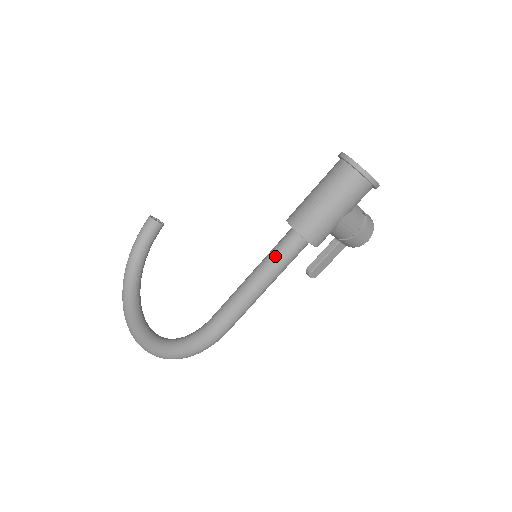
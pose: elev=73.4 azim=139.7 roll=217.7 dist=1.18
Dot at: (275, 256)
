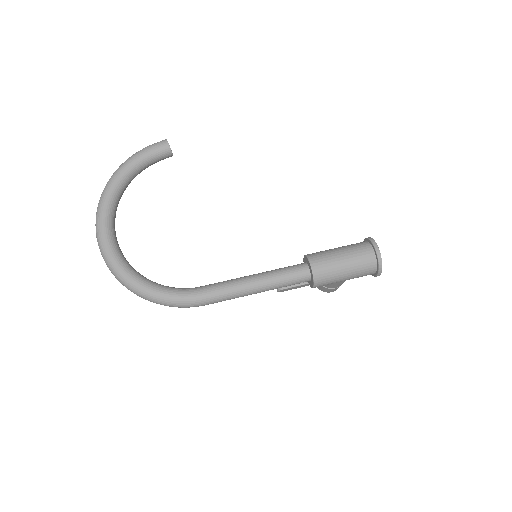
Dot at: (283, 278)
